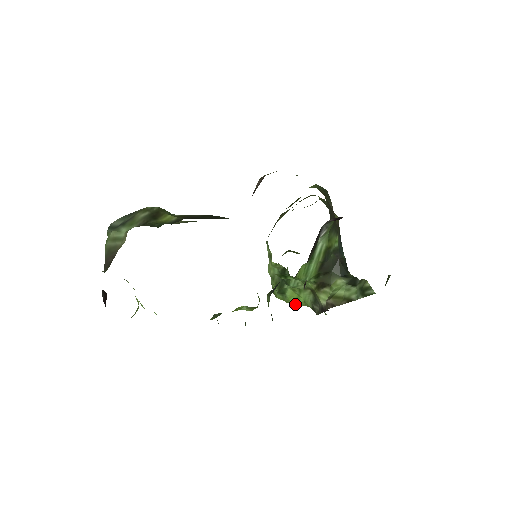
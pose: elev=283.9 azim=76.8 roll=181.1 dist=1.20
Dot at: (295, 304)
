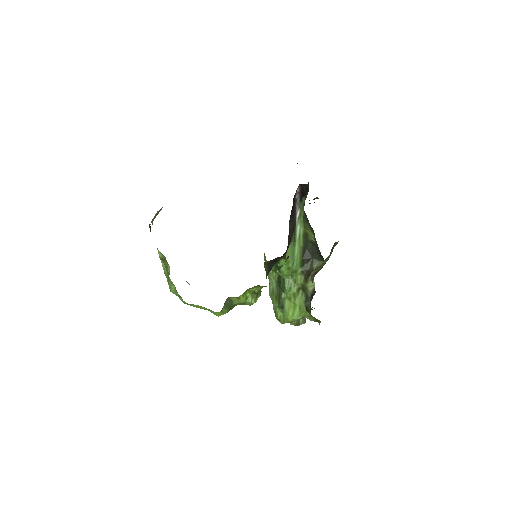
Dot at: (294, 318)
